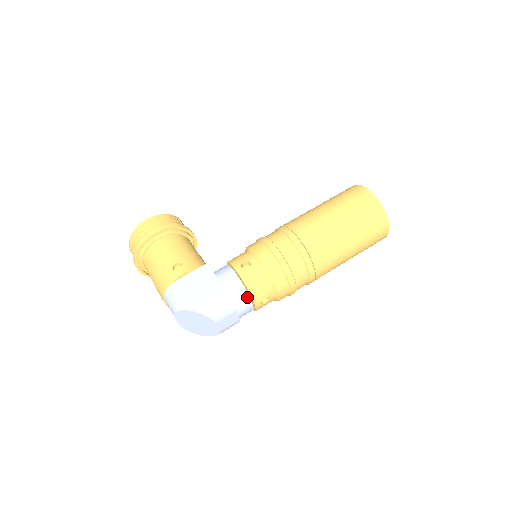
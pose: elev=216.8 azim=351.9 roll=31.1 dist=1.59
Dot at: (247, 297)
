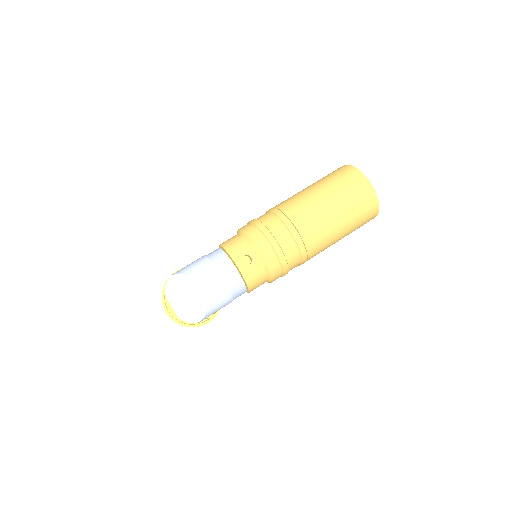
Dot at: (226, 257)
